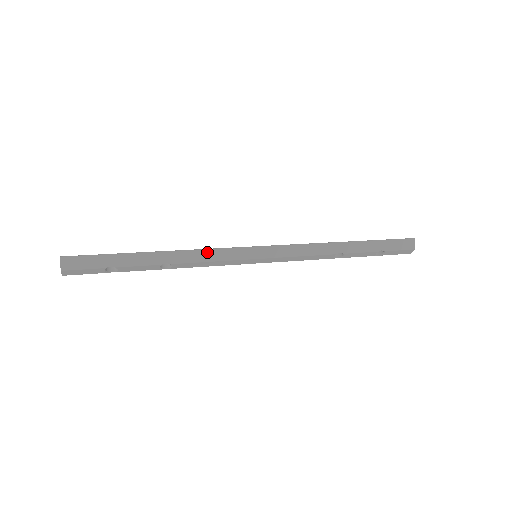
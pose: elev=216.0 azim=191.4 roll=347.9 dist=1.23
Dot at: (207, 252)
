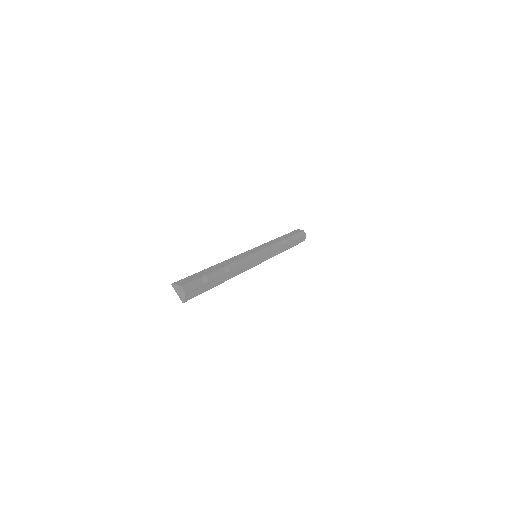
Dot at: (234, 258)
